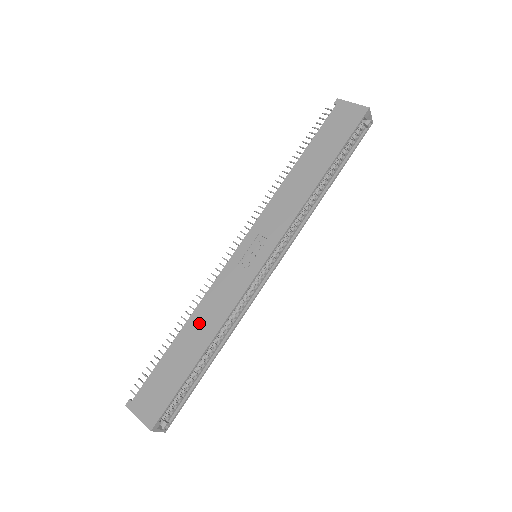
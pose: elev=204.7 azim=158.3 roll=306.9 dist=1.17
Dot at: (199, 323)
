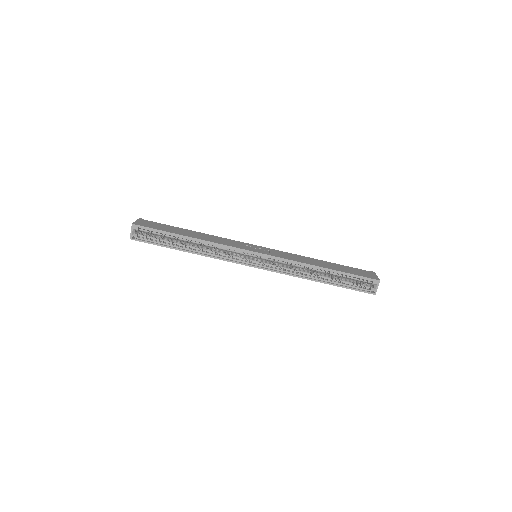
Dot at: (203, 235)
